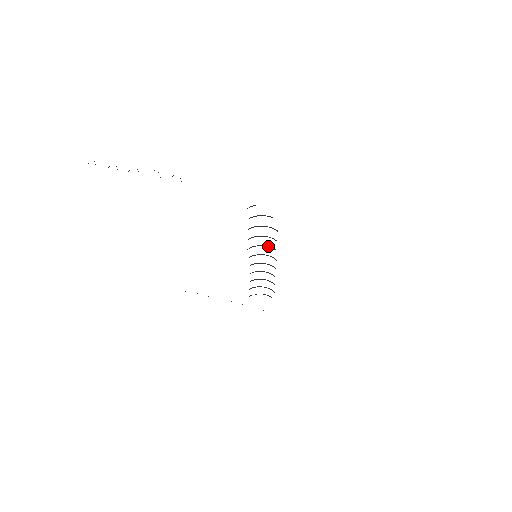
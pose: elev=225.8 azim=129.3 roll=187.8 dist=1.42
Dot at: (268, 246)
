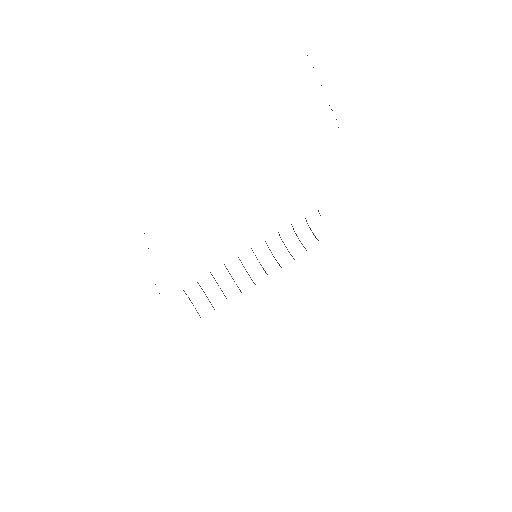
Dot at: occluded
